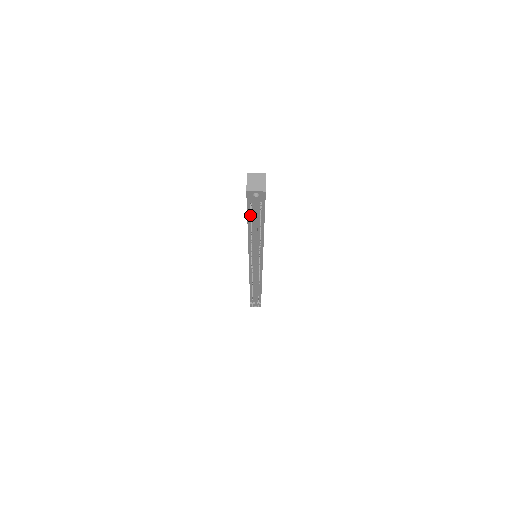
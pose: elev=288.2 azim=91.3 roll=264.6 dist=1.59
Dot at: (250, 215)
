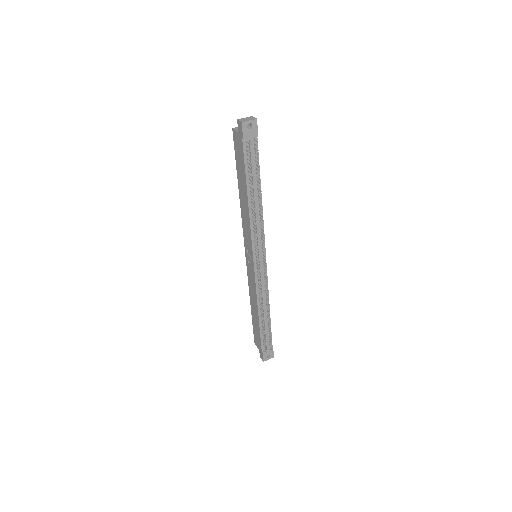
Dot at: (247, 166)
